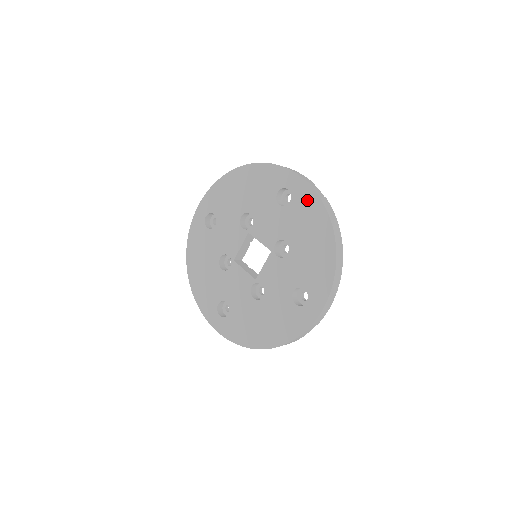
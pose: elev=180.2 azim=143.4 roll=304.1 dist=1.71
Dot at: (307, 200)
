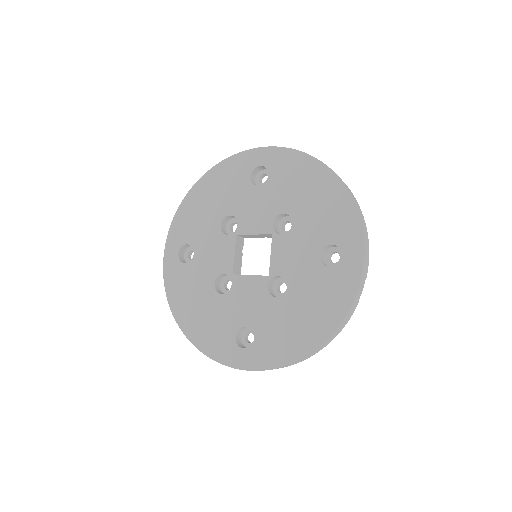
Dot at: (286, 161)
